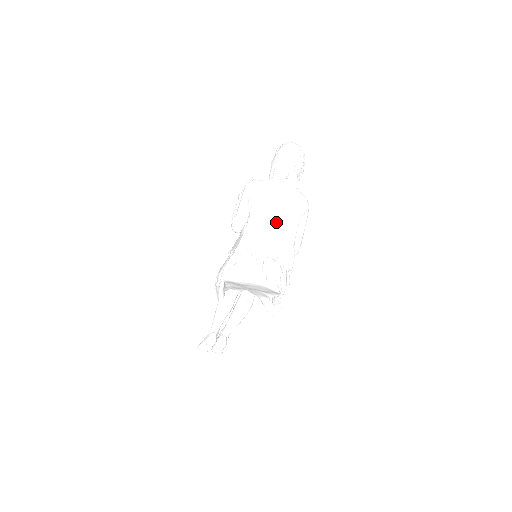
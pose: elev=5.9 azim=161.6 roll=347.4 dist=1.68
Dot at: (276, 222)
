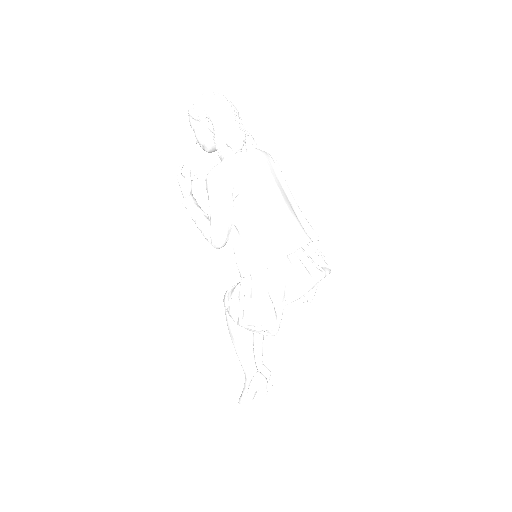
Dot at: (280, 199)
